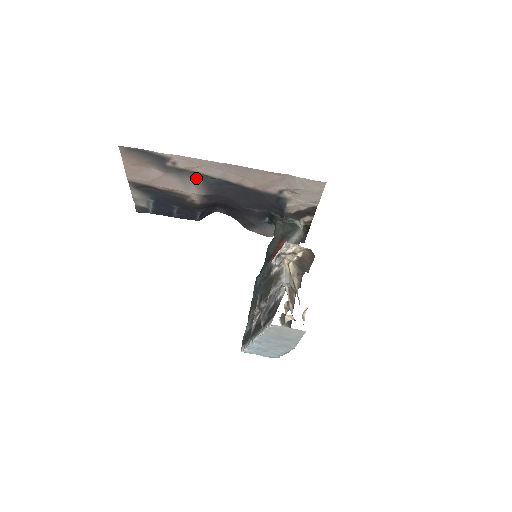
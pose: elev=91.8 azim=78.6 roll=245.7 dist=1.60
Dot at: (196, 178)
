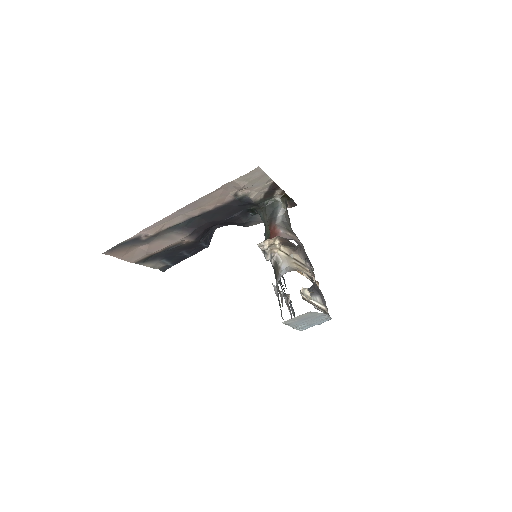
Dot at: (171, 231)
